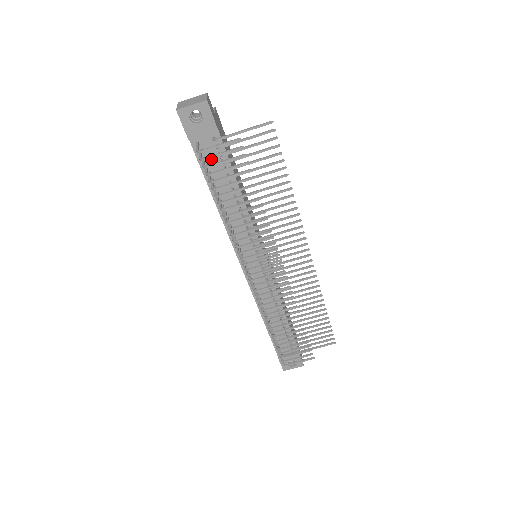
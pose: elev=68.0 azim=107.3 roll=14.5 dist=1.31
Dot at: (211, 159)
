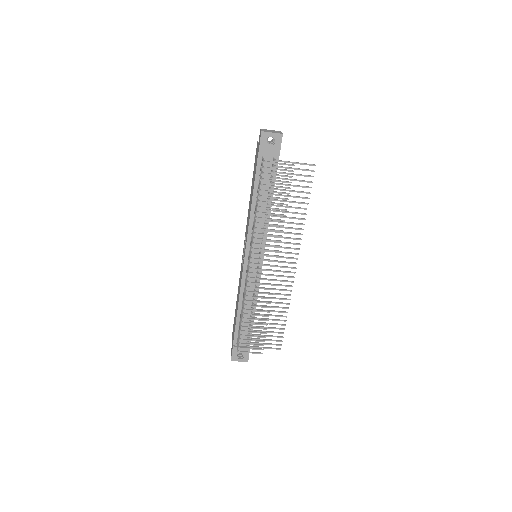
Dot at: (265, 172)
